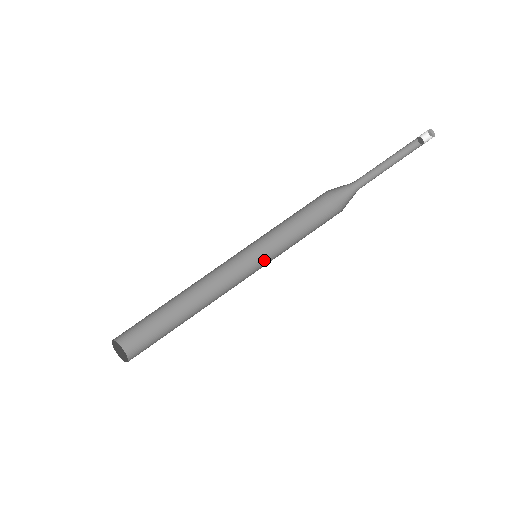
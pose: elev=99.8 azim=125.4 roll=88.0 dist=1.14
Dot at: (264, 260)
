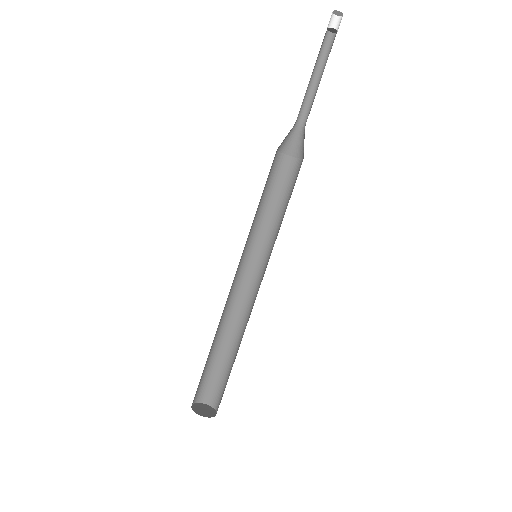
Dot at: (255, 248)
